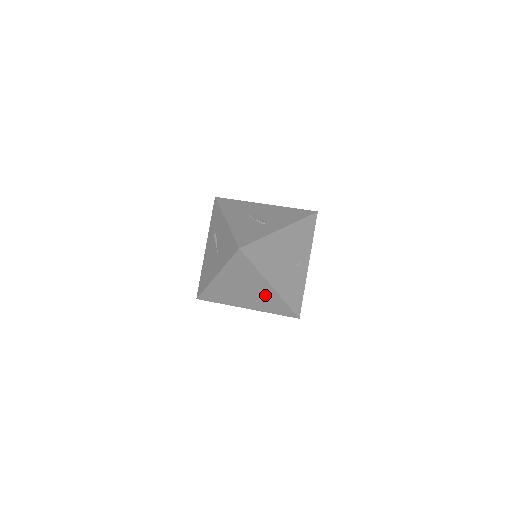
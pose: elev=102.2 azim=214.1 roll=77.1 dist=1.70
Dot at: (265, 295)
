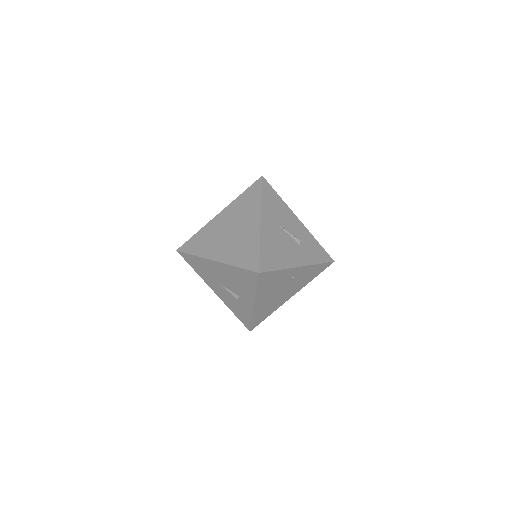
Dot at: occluded
